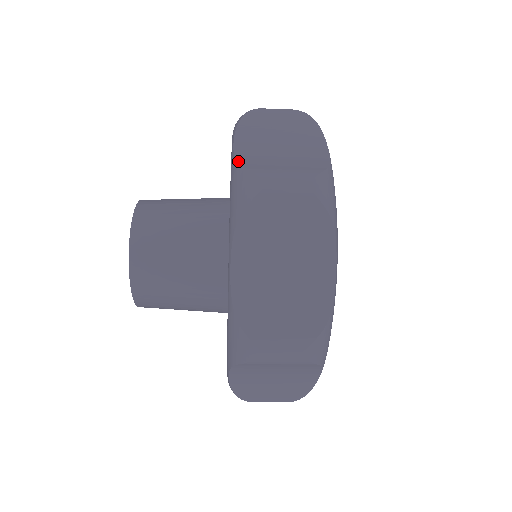
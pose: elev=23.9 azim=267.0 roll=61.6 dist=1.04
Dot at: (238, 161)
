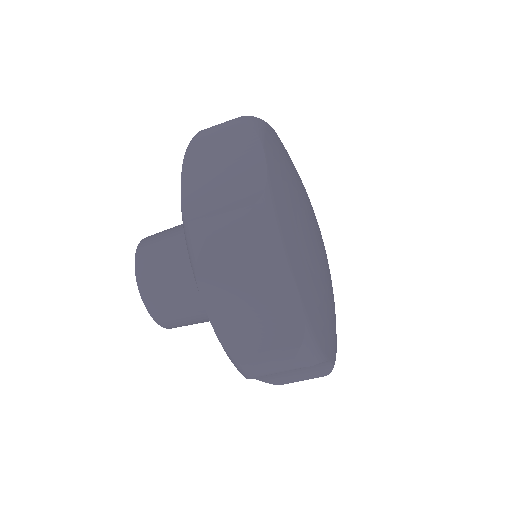
Dot at: (183, 213)
